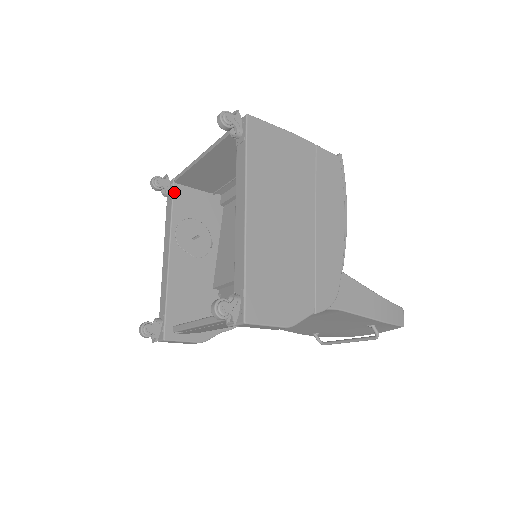
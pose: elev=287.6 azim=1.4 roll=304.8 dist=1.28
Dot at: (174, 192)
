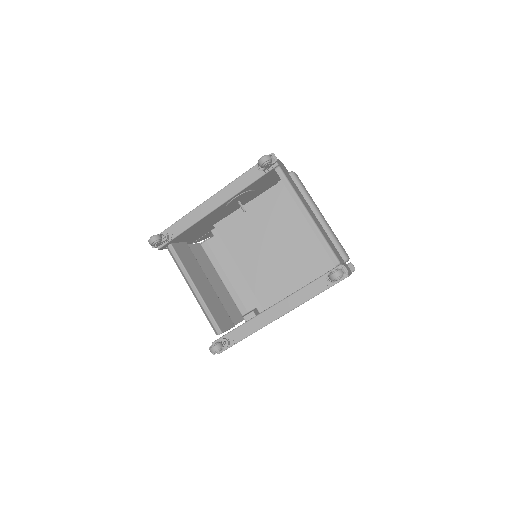
Dot at: (266, 174)
